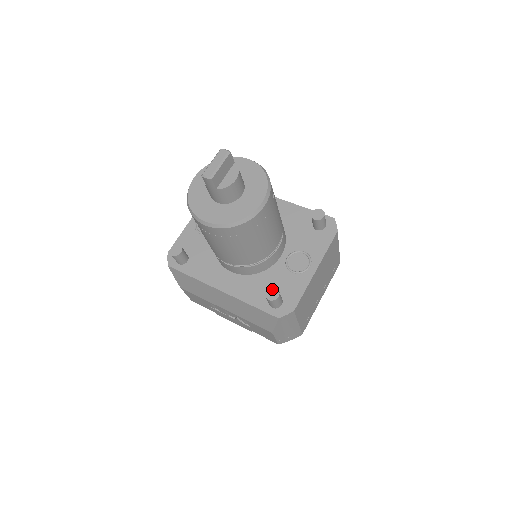
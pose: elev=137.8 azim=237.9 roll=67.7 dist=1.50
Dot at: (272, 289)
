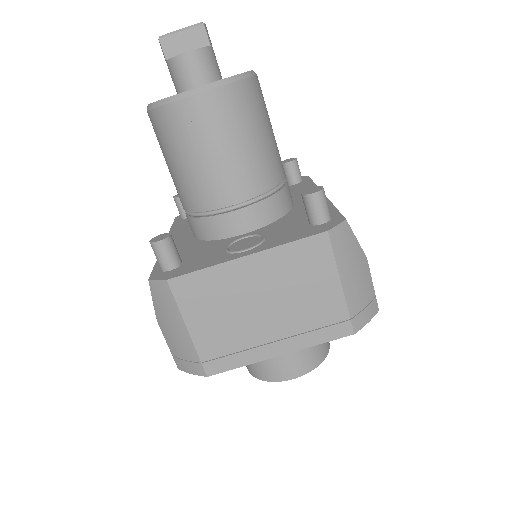
Dot at: (167, 234)
